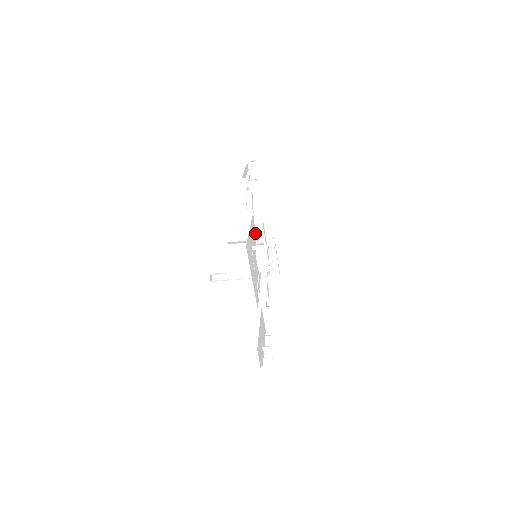
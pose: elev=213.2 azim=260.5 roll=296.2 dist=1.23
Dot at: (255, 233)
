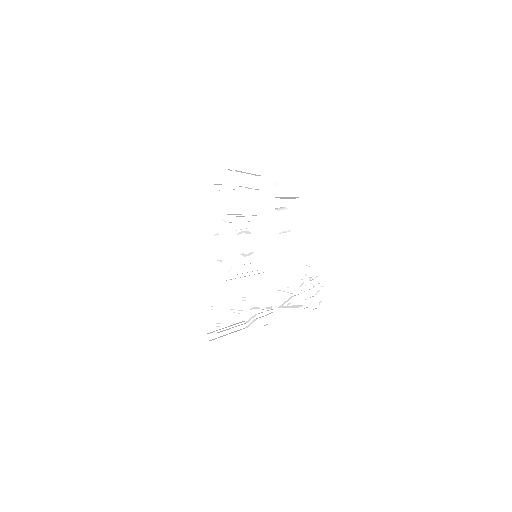
Dot at: (253, 230)
